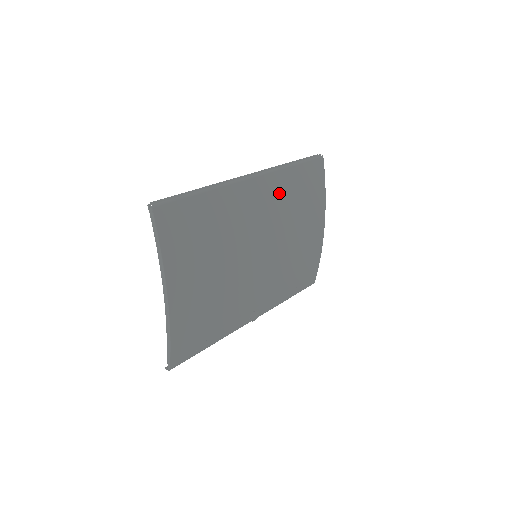
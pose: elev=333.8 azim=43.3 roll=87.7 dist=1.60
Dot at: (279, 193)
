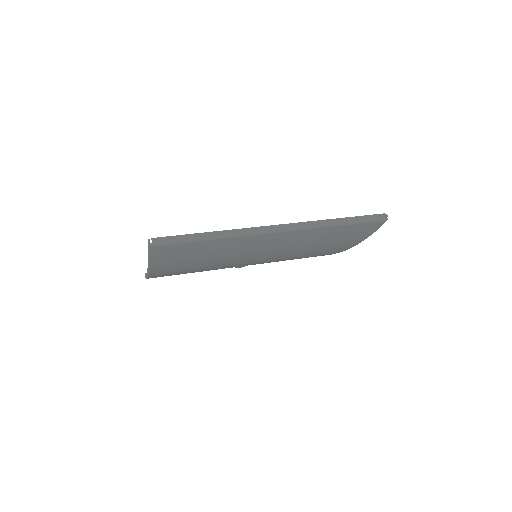
Dot at: (305, 239)
